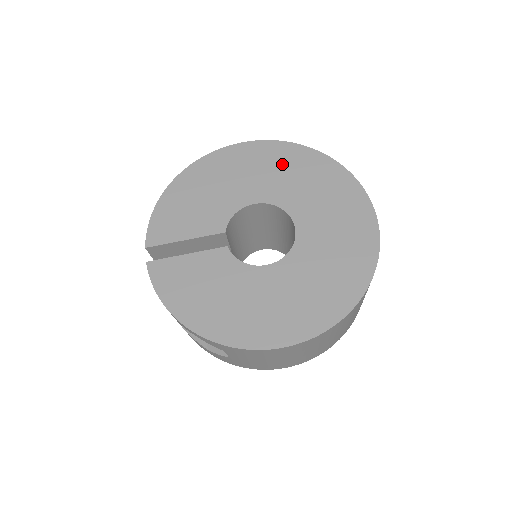
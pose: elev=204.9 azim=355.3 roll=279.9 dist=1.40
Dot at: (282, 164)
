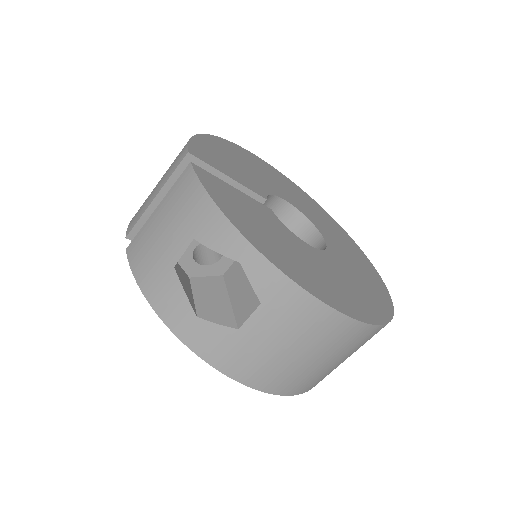
Dot at: (299, 195)
